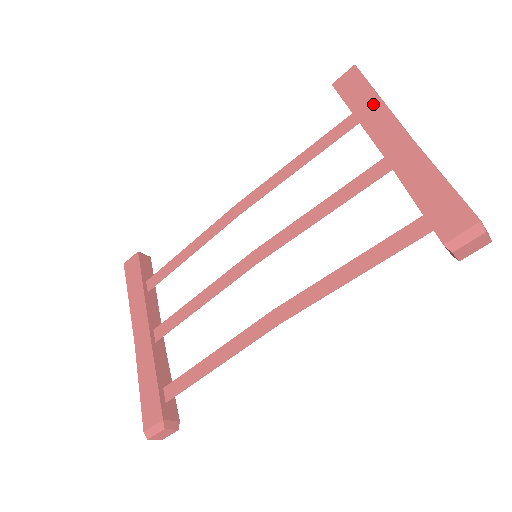
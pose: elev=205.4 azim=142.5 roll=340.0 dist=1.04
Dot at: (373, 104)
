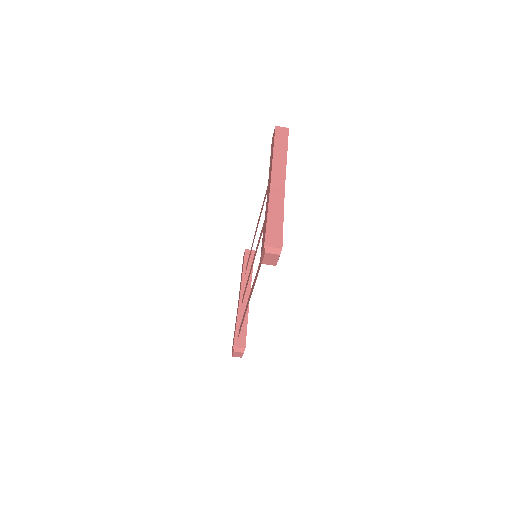
Dot at: occluded
